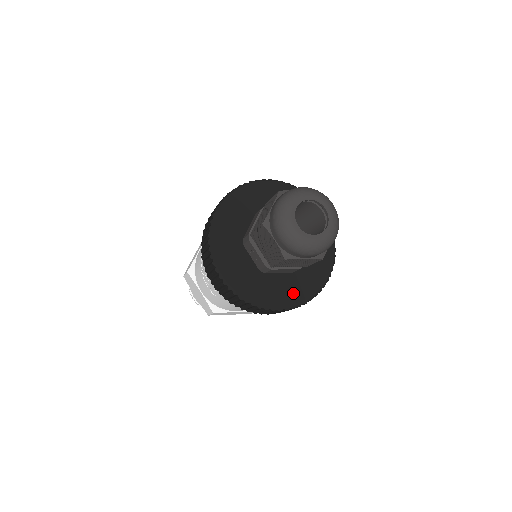
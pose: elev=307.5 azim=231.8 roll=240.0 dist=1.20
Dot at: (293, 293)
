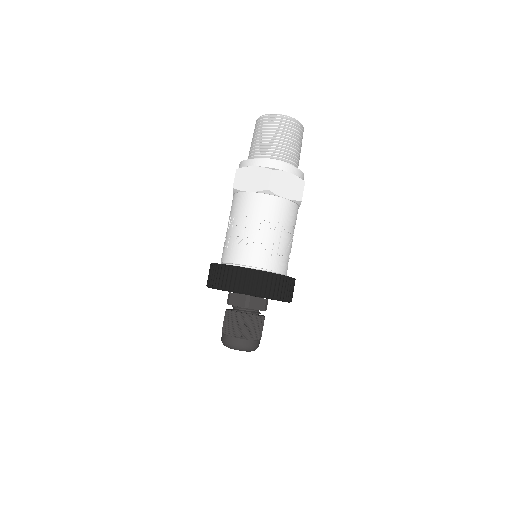
Dot at: occluded
